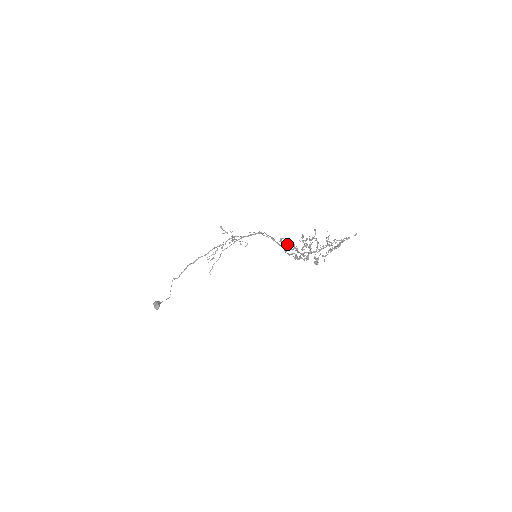
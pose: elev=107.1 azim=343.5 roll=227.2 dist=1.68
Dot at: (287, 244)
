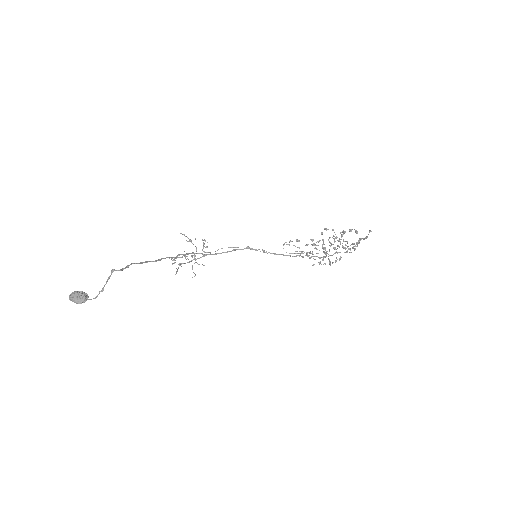
Dot at: occluded
